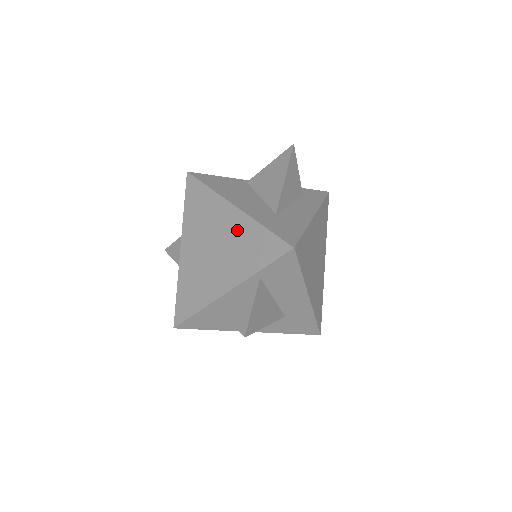
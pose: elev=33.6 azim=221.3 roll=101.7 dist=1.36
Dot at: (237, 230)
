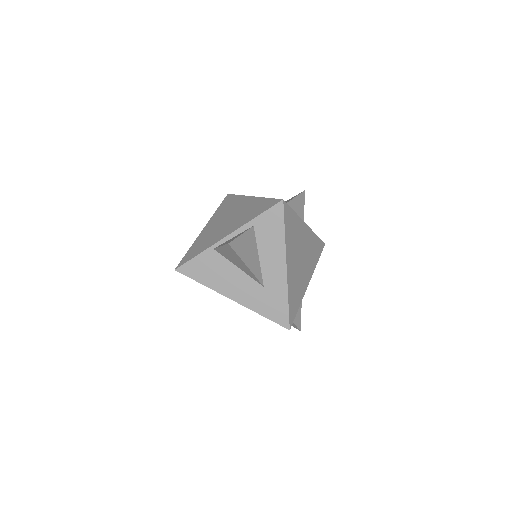
Dot at: (248, 206)
